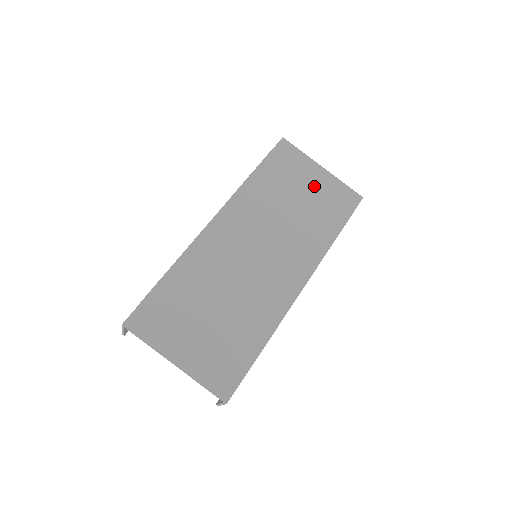
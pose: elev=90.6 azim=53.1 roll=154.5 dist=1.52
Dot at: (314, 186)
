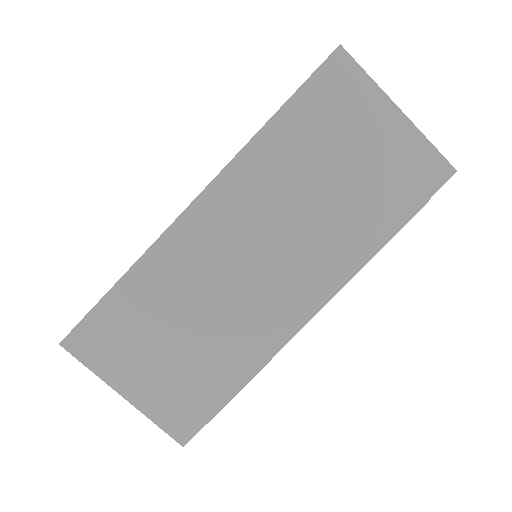
Dot at: (374, 148)
